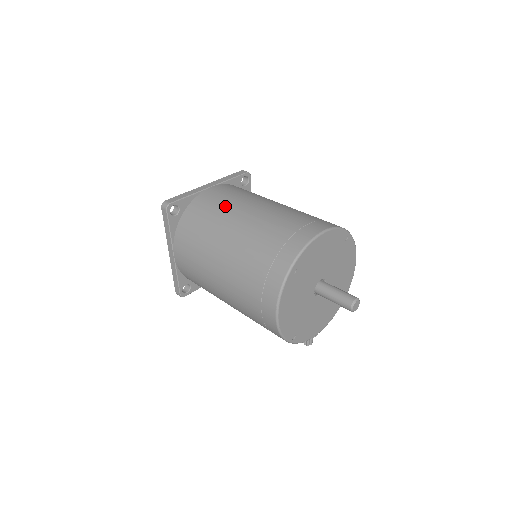
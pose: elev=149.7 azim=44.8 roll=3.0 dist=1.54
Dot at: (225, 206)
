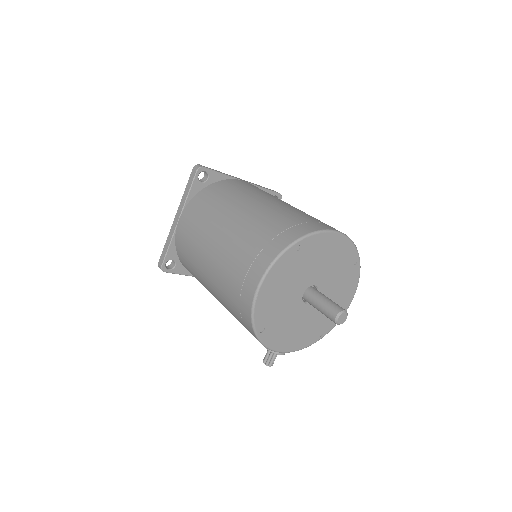
Dot at: (252, 191)
